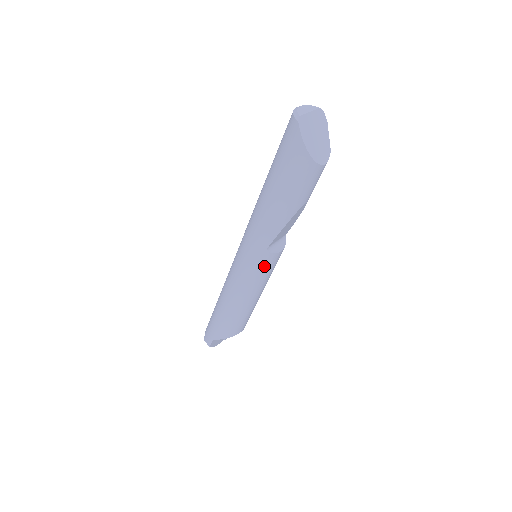
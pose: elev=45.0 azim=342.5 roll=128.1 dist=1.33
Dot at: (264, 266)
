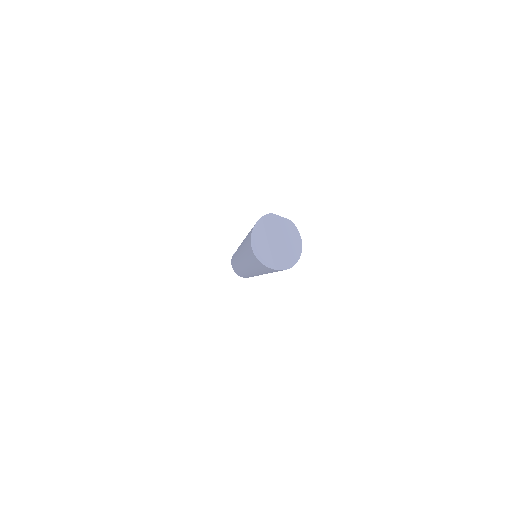
Dot at: occluded
